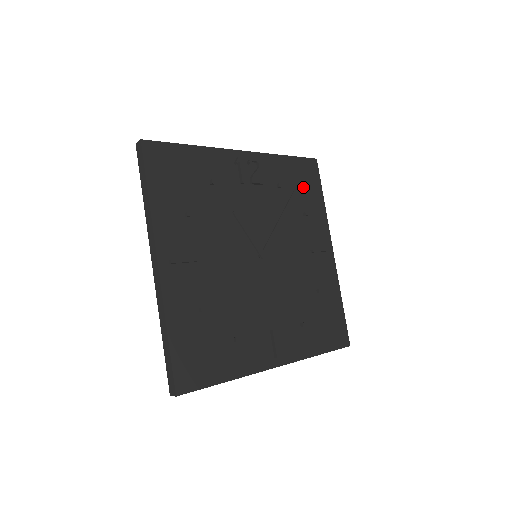
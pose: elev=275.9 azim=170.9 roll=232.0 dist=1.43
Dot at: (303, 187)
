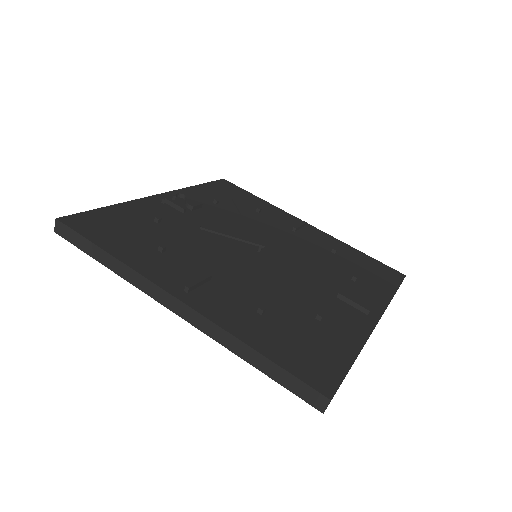
Dot at: (235, 197)
